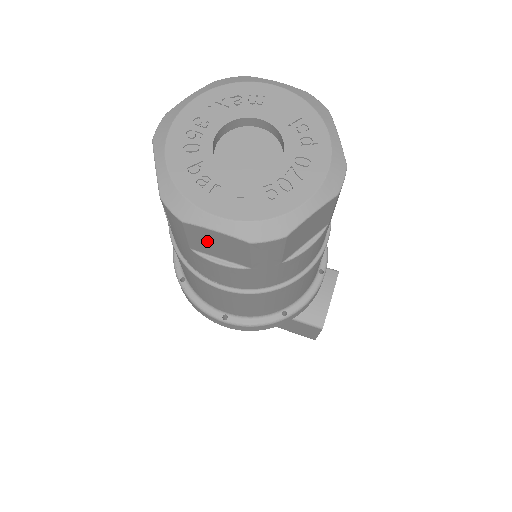
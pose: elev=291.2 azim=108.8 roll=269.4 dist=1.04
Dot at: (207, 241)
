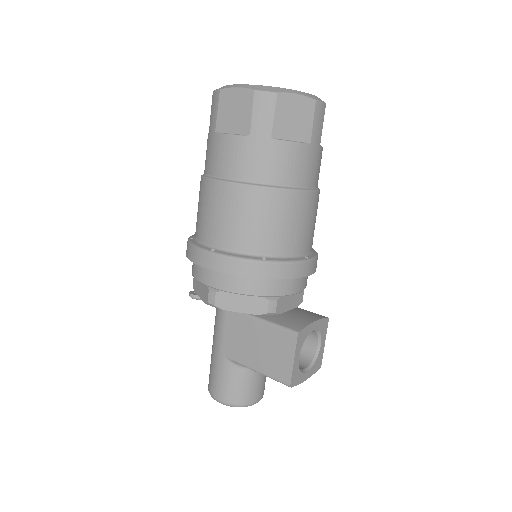
Dot at: (229, 109)
